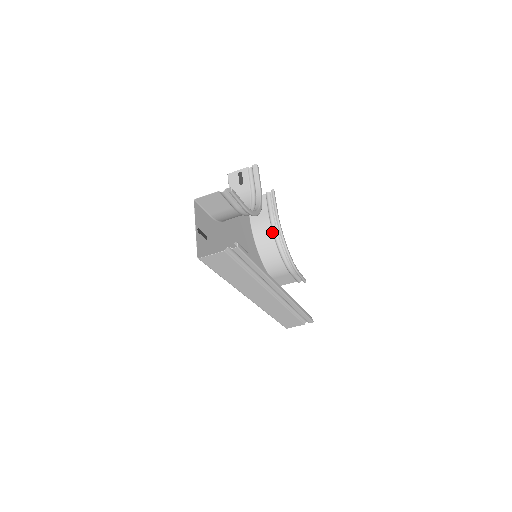
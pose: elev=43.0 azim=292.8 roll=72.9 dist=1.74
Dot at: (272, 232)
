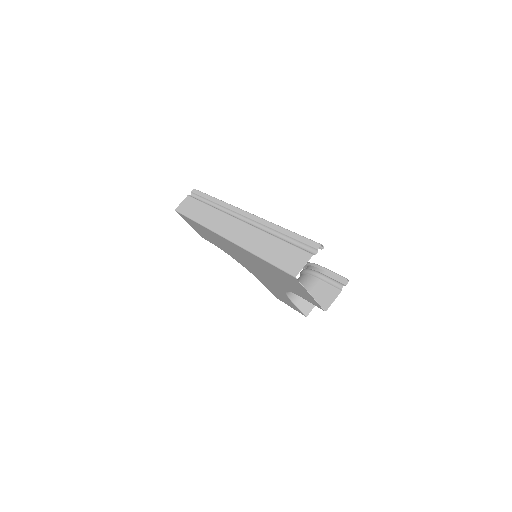
Dot at: occluded
